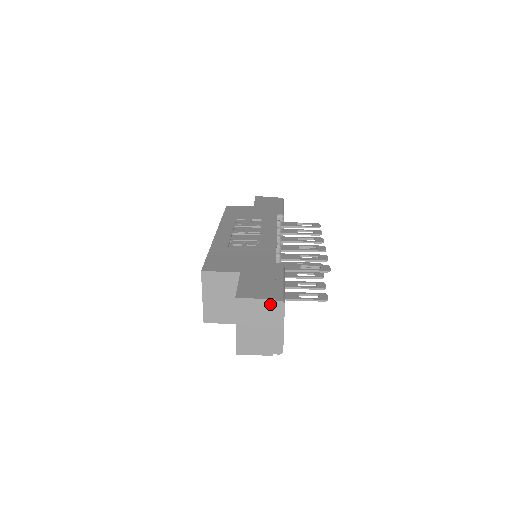
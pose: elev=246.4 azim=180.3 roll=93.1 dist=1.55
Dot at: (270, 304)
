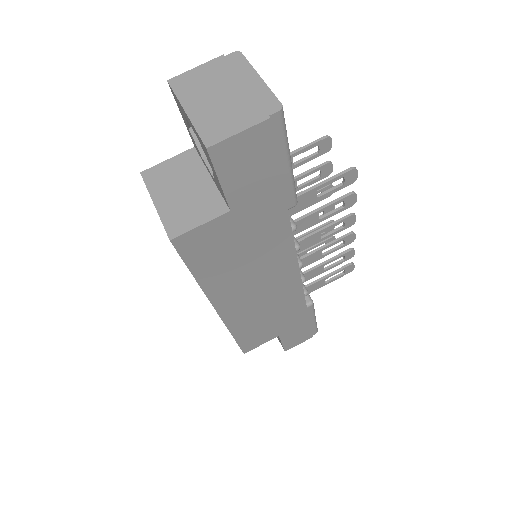
Dot at: (220, 62)
